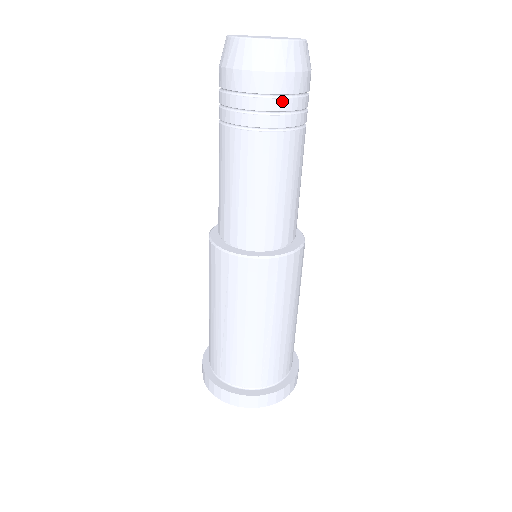
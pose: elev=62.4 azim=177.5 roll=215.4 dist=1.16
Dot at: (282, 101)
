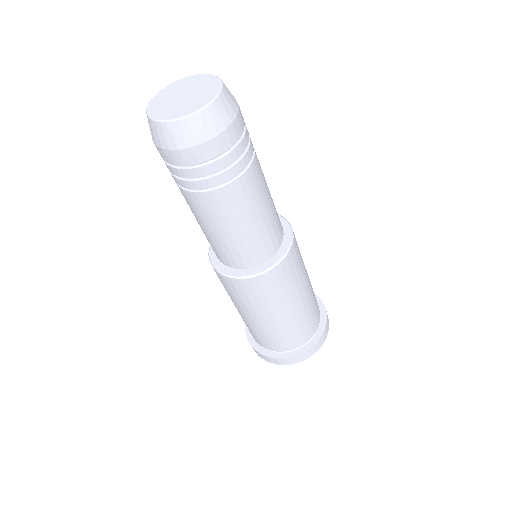
Dot at: (240, 145)
